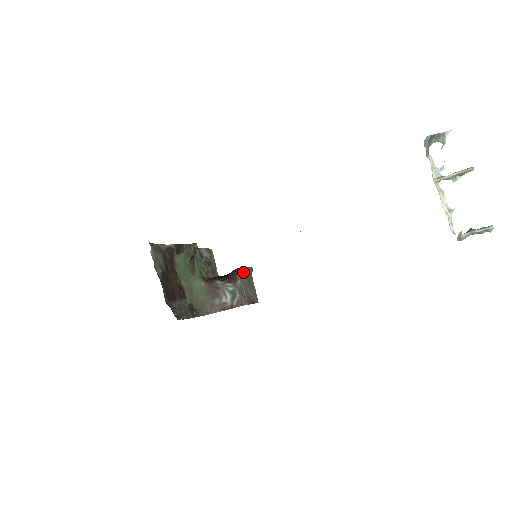
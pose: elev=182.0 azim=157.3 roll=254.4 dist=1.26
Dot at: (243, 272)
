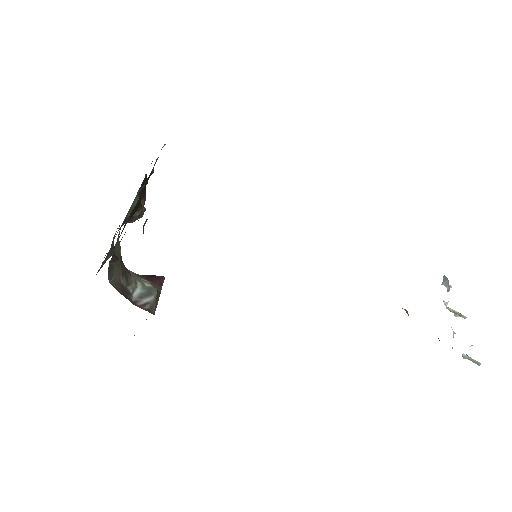
Dot at: occluded
